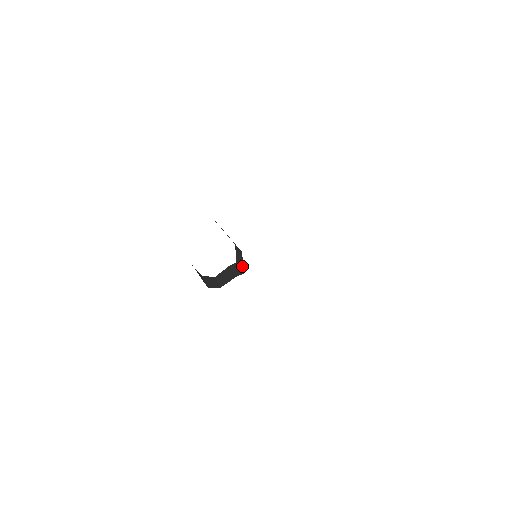
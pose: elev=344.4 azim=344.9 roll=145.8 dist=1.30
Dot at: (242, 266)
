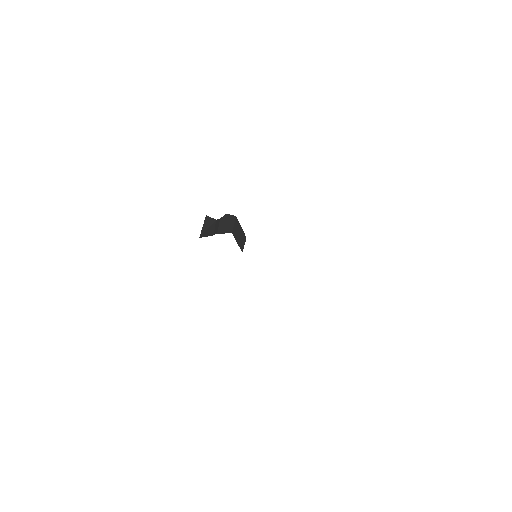
Dot at: occluded
